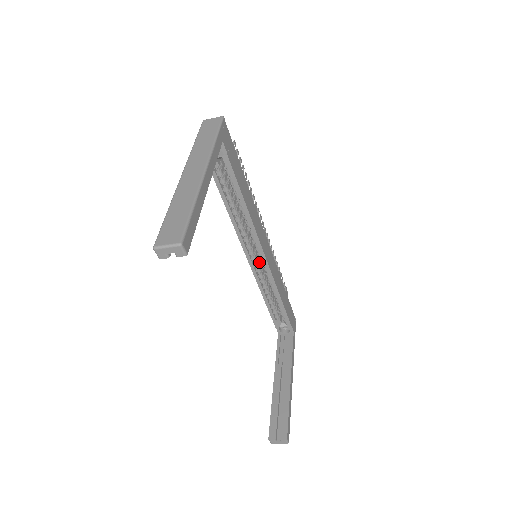
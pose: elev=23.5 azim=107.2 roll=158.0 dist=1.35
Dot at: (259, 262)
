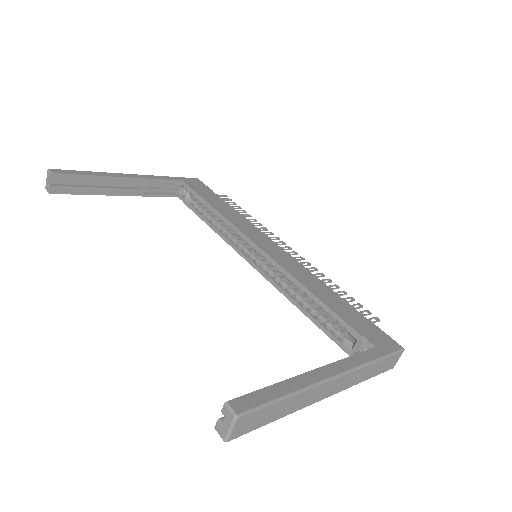
Dot at: (273, 268)
